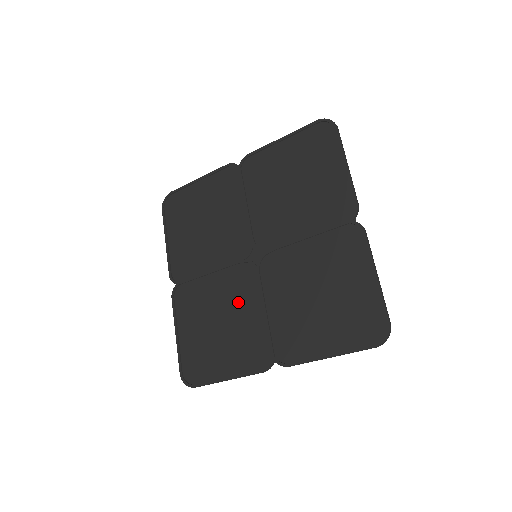
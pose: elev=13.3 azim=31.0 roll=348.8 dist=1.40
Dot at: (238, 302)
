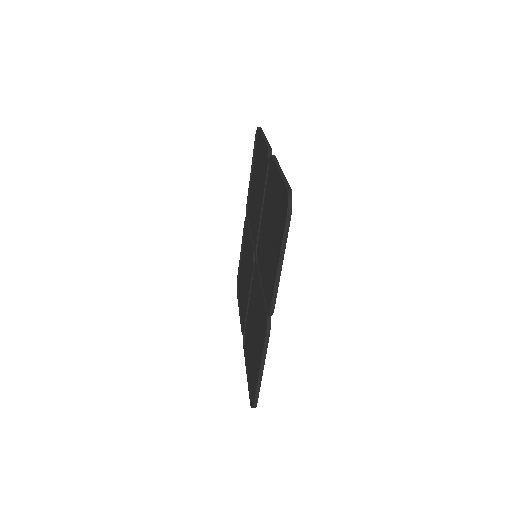
Dot at: (256, 301)
